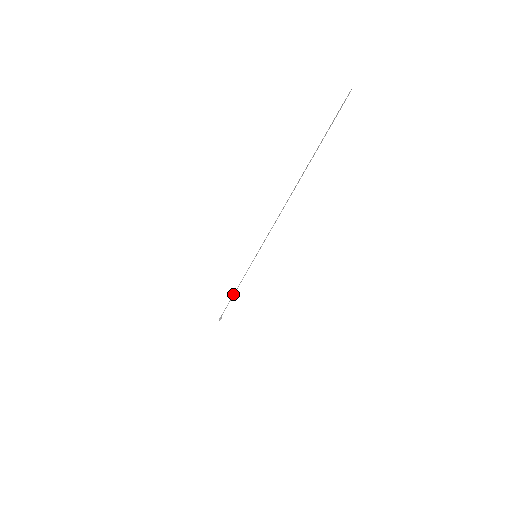
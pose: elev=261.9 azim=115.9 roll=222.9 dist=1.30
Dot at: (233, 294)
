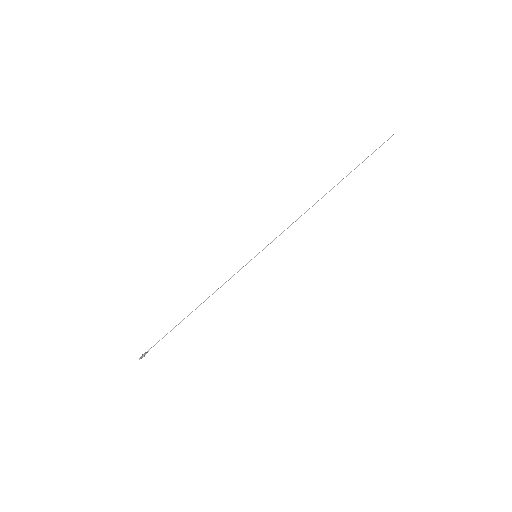
Dot at: occluded
